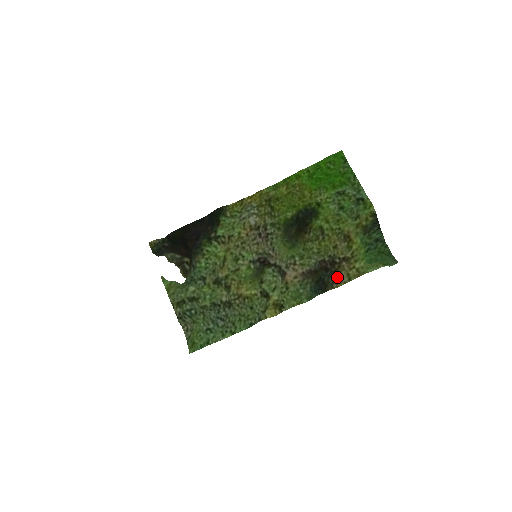
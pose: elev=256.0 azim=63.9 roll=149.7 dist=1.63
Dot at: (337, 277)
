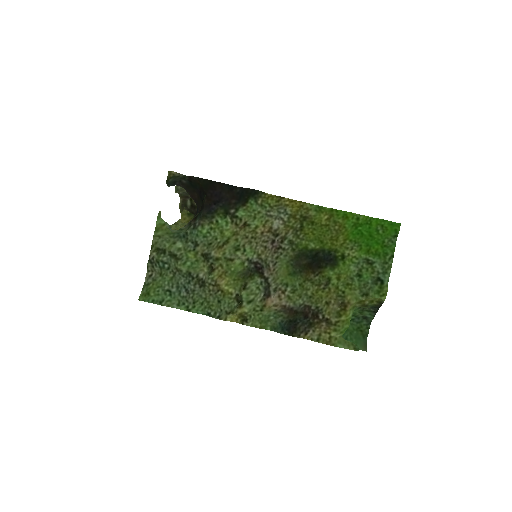
Dot at: (309, 329)
